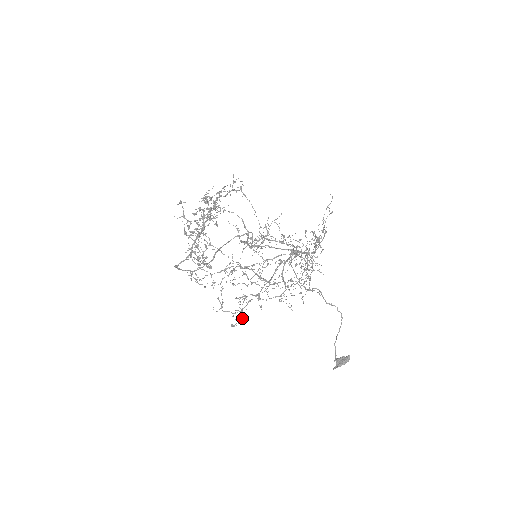
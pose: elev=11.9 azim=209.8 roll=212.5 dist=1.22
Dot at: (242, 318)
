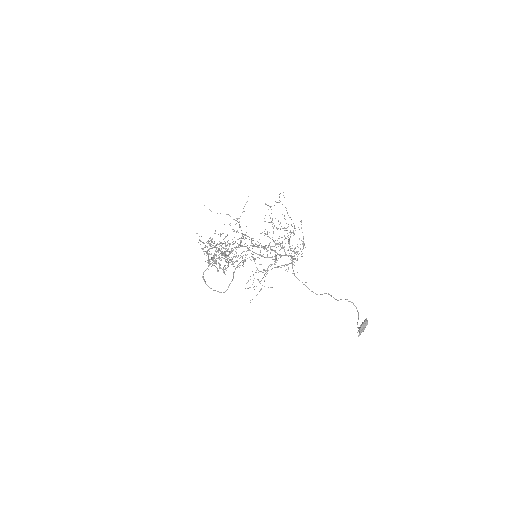
Dot at: (243, 266)
